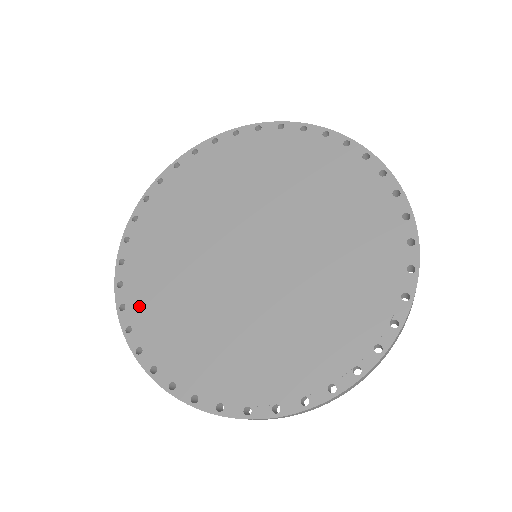
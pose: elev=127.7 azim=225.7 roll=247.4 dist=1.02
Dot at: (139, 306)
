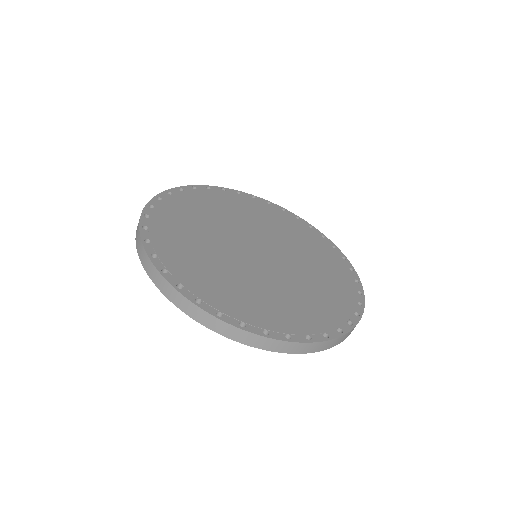
Dot at: (170, 206)
